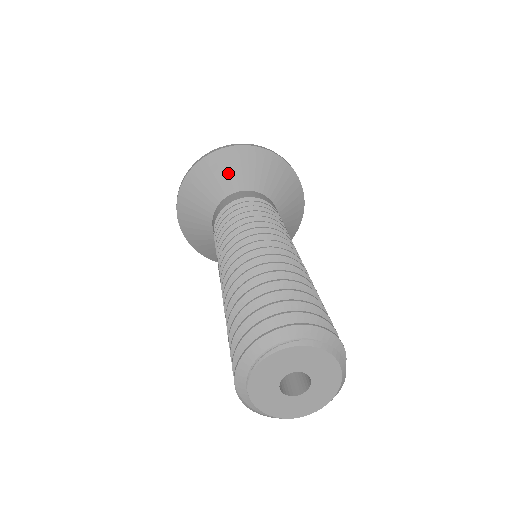
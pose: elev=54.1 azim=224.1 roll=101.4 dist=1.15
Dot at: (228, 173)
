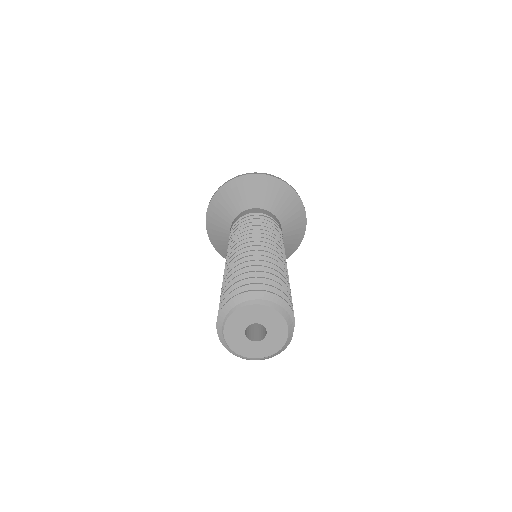
Dot at: (222, 213)
